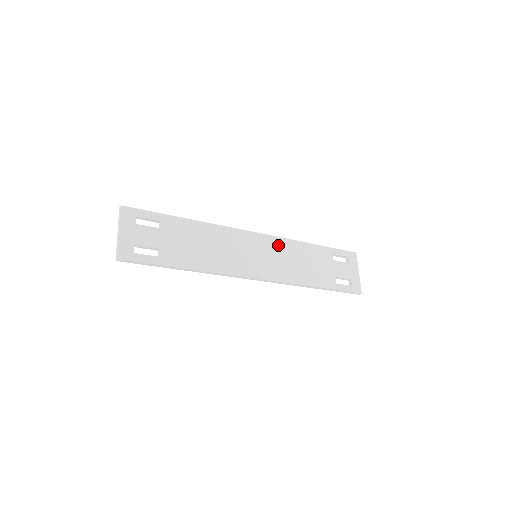
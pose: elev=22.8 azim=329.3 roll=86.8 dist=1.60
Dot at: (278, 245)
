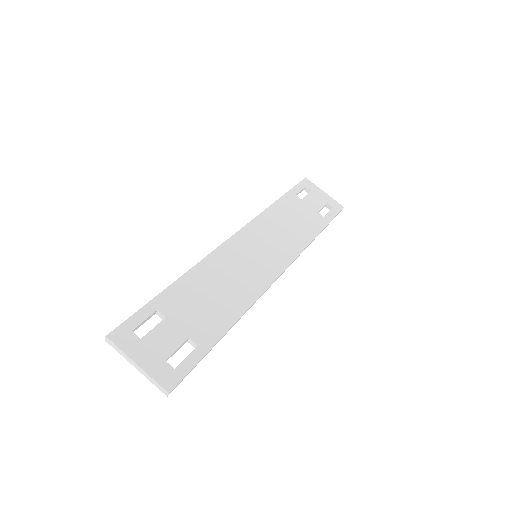
Dot at: (259, 228)
